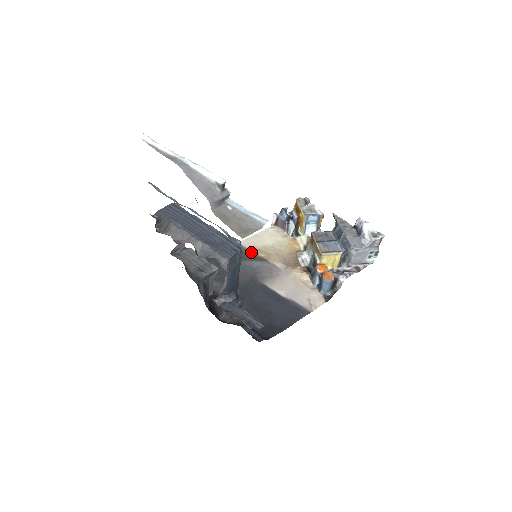
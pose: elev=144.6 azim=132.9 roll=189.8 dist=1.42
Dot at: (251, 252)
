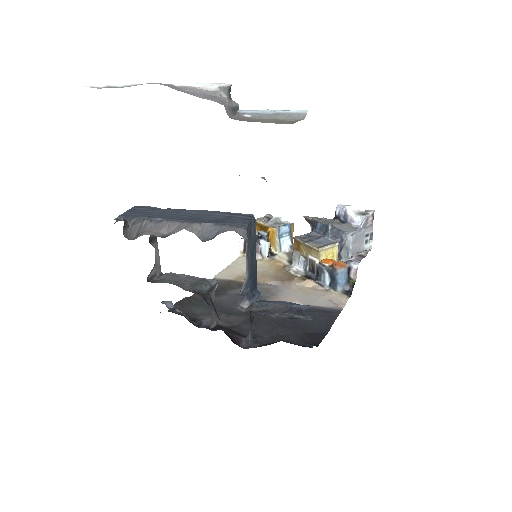
Dot at: (233, 281)
